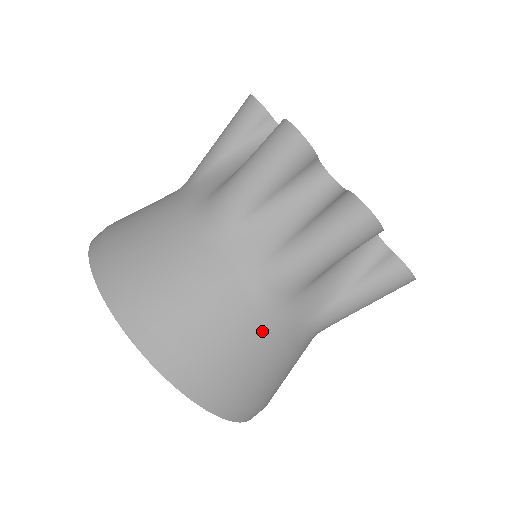
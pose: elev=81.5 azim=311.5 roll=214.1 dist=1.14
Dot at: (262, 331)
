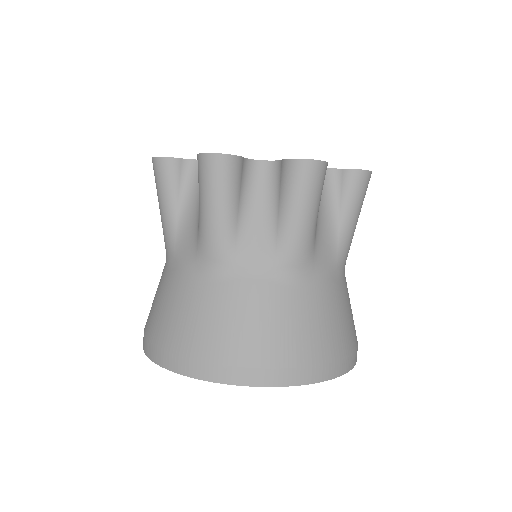
Dot at: (347, 289)
